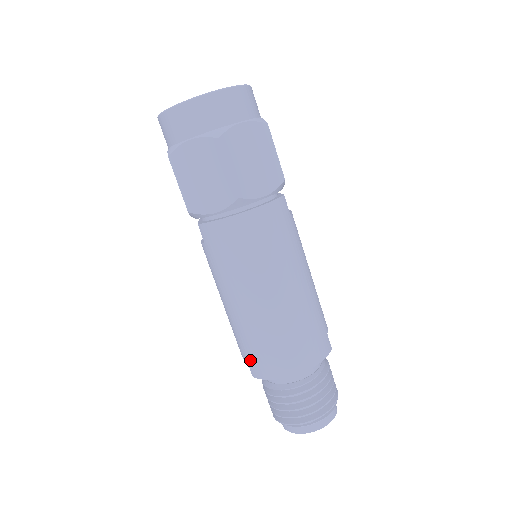
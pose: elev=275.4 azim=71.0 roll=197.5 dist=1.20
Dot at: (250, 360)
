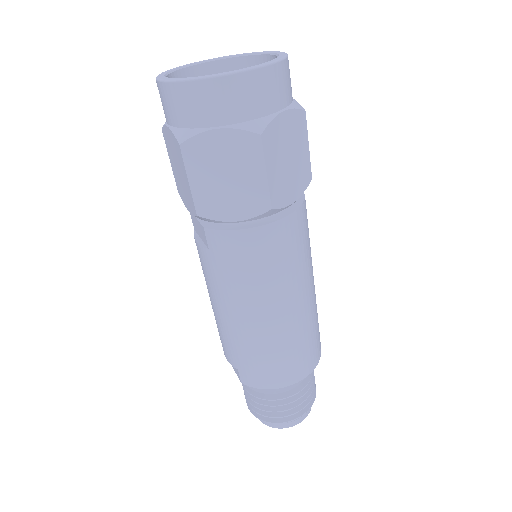
Dot at: (244, 370)
